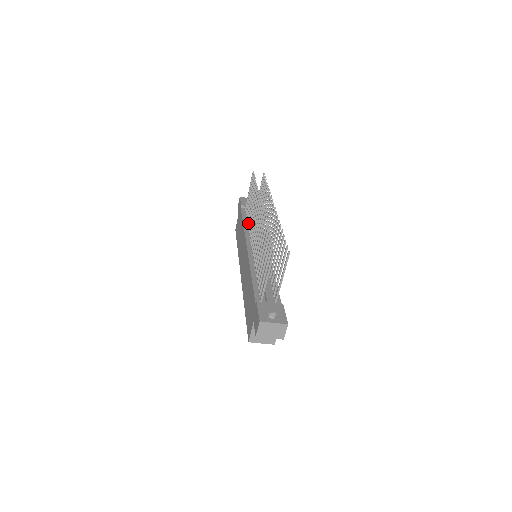
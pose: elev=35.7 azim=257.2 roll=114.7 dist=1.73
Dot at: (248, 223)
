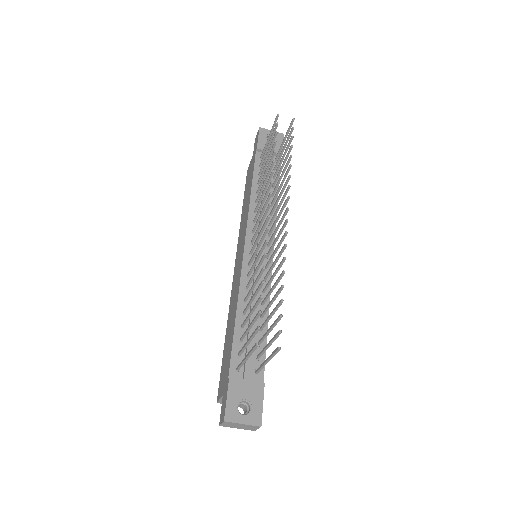
Dot at: (258, 192)
